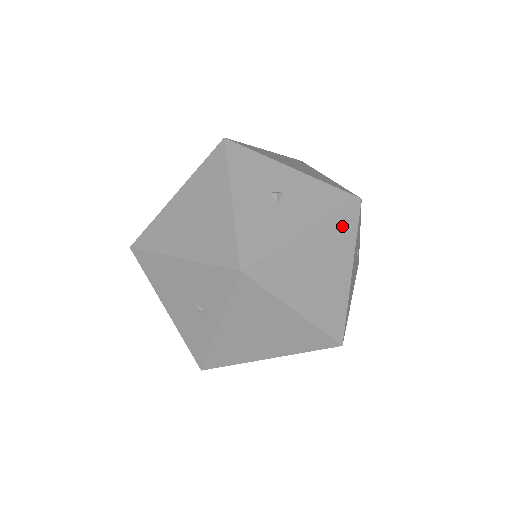
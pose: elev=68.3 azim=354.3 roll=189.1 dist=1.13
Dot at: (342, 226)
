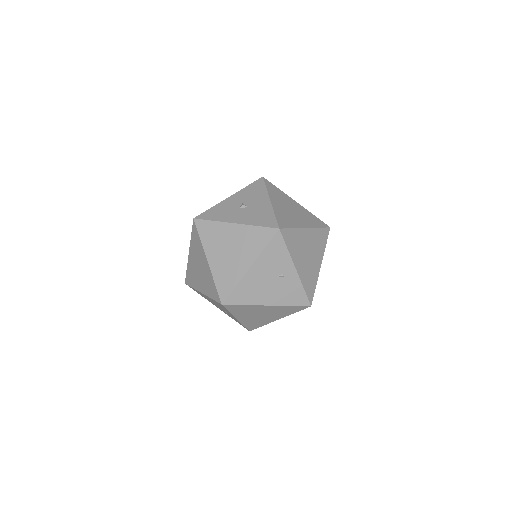
Dot at: (273, 190)
